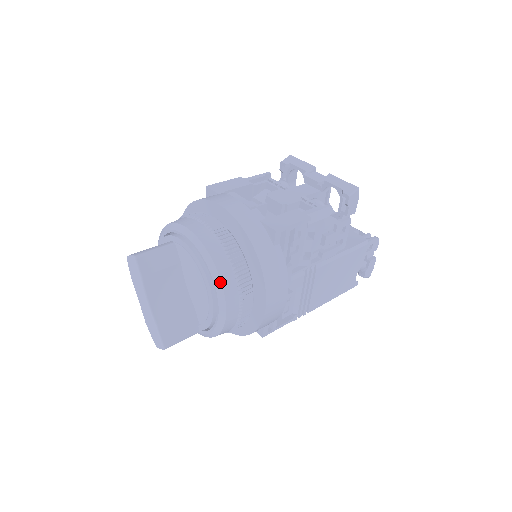
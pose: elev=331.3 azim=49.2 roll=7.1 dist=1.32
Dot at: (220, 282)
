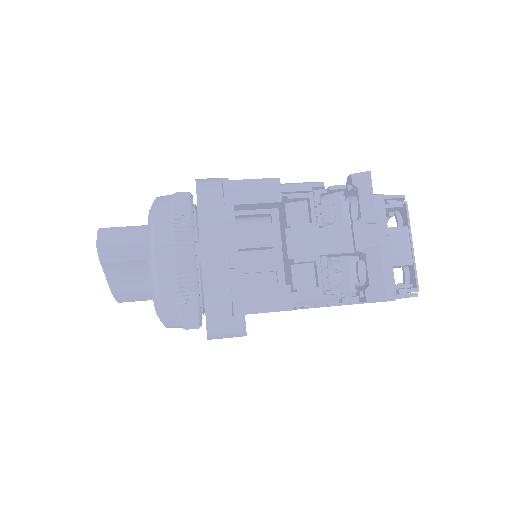
Dot at: (162, 317)
